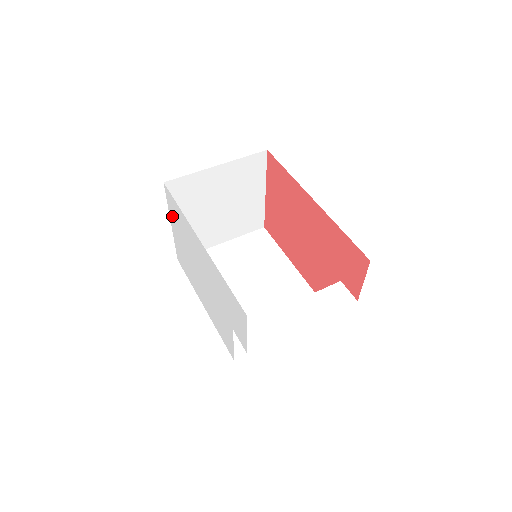
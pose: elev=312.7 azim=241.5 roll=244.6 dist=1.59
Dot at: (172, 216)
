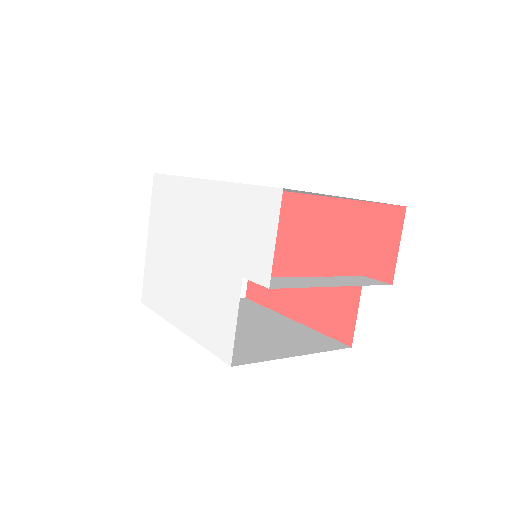
Dot at: (154, 216)
